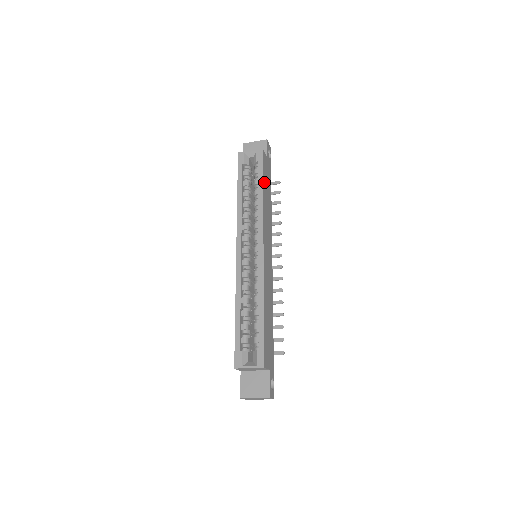
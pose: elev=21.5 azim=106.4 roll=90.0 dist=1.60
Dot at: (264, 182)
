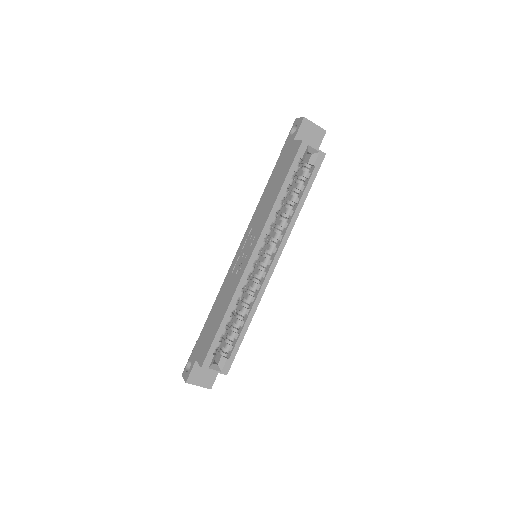
Dot at: occluded
